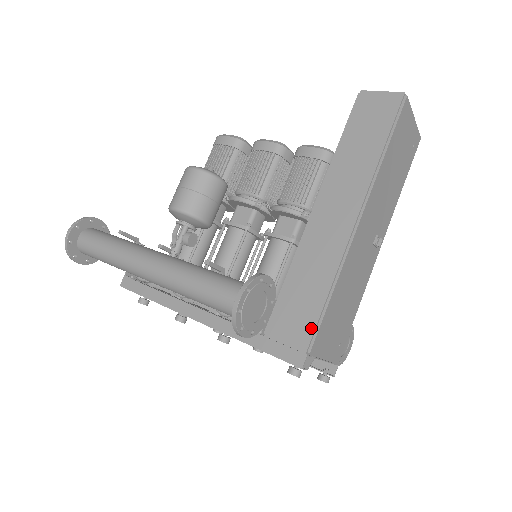
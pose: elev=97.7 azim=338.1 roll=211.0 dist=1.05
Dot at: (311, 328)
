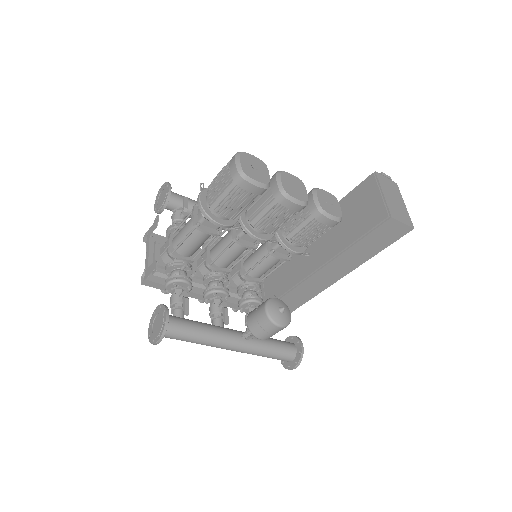
Dot at: (293, 310)
